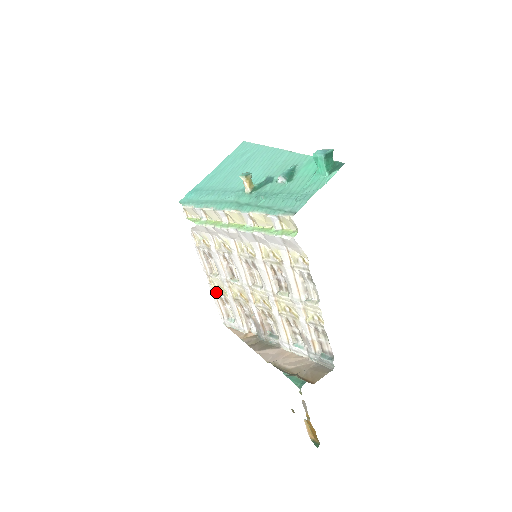
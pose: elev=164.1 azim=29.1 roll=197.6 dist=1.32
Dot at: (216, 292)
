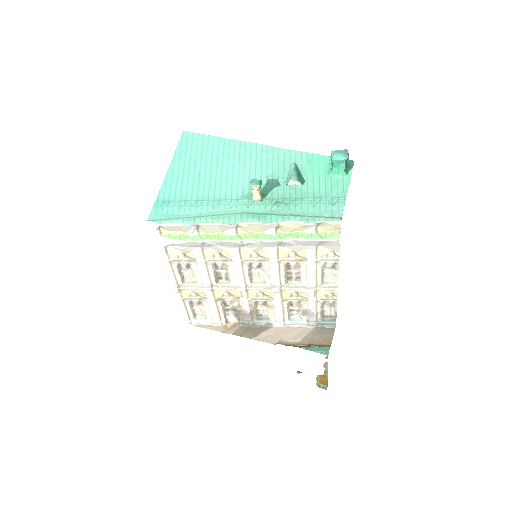
Dot at: (187, 298)
